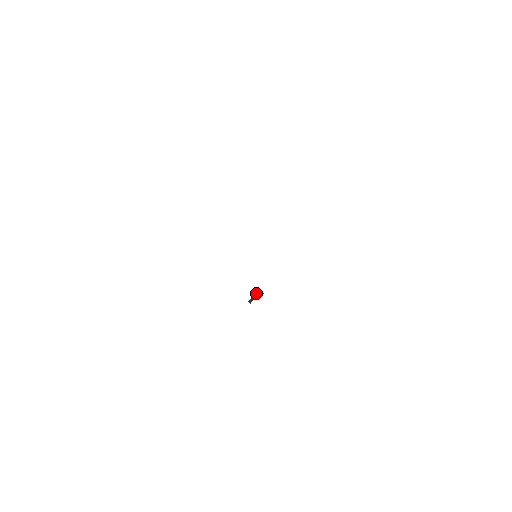
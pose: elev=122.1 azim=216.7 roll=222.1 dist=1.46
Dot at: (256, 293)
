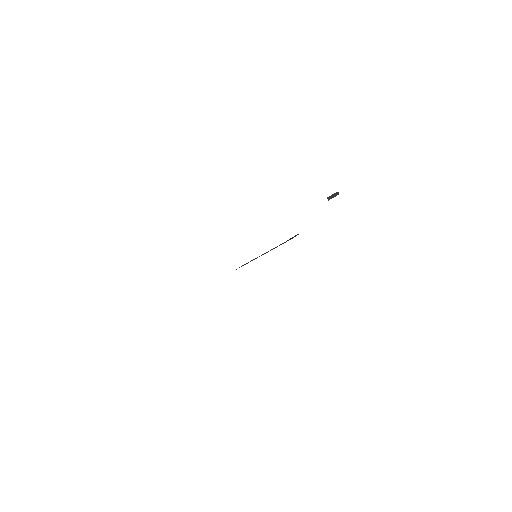
Dot at: (328, 198)
